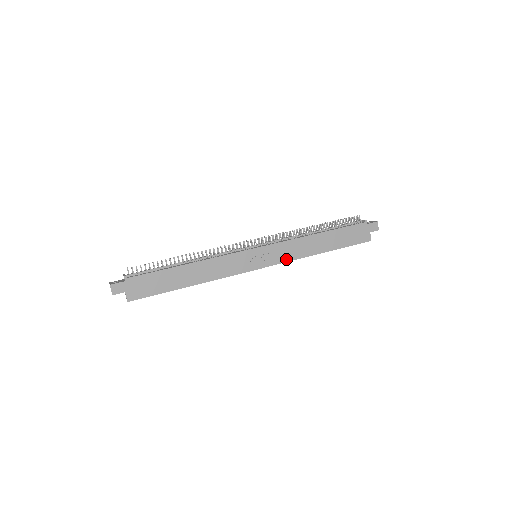
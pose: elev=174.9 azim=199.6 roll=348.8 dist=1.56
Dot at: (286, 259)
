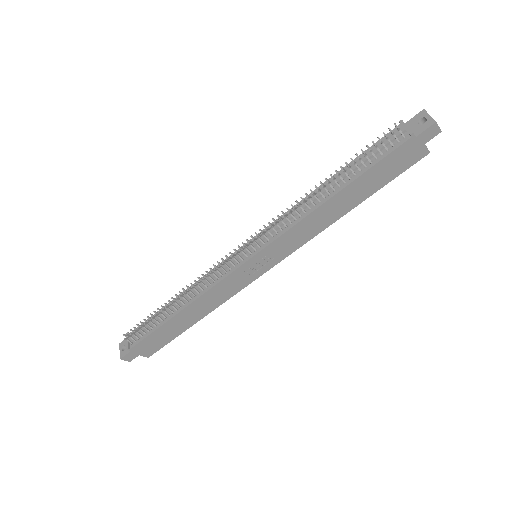
Dot at: (298, 245)
